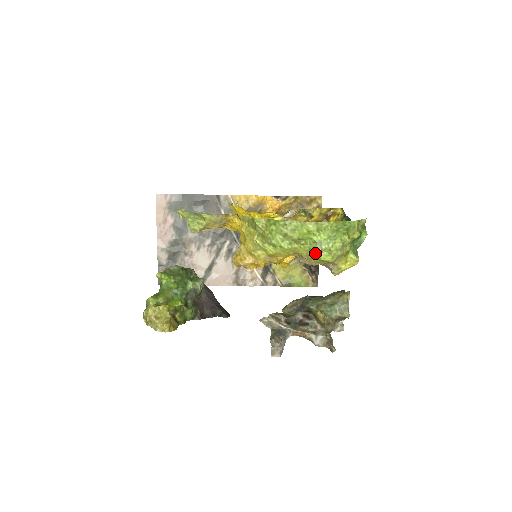
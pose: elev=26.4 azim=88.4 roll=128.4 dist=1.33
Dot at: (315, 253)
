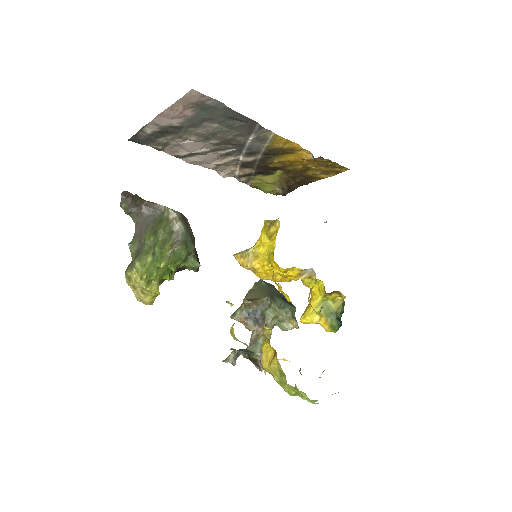
Dot at: occluded
